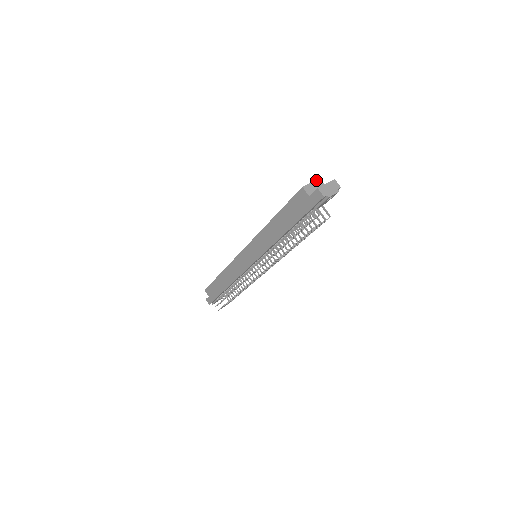
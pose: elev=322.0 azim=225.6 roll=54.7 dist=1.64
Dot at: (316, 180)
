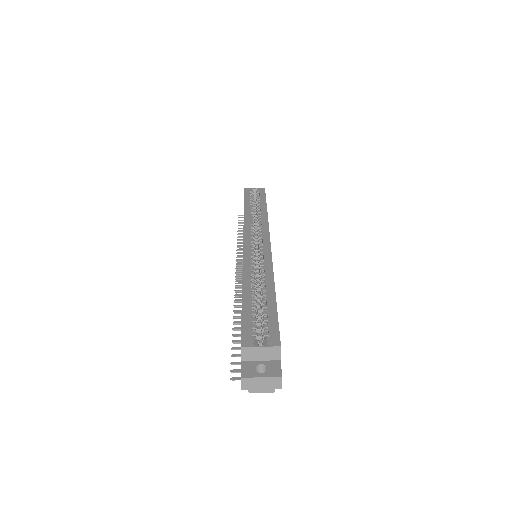
Dot at: (272, 347)
